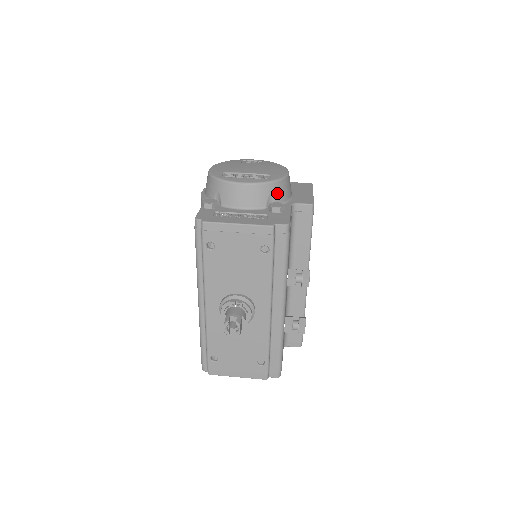
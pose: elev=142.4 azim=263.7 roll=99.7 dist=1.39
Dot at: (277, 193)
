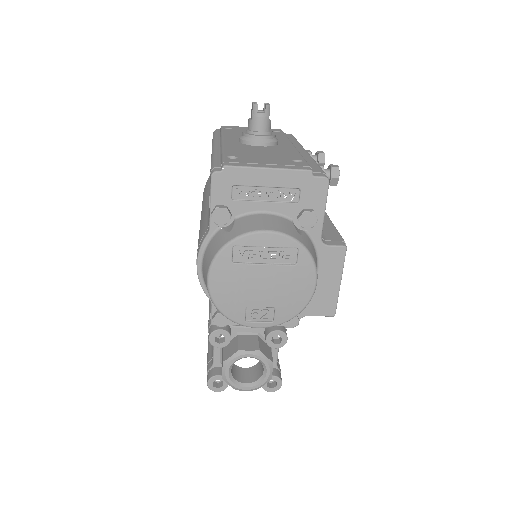
Dot at: occluded
